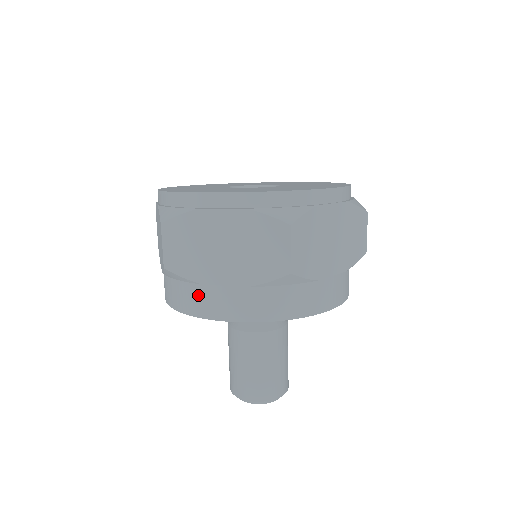
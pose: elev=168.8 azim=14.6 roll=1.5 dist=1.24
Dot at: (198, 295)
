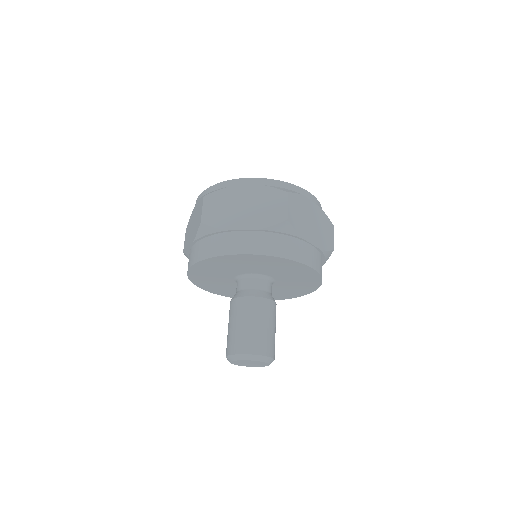
Dot at: occluded
